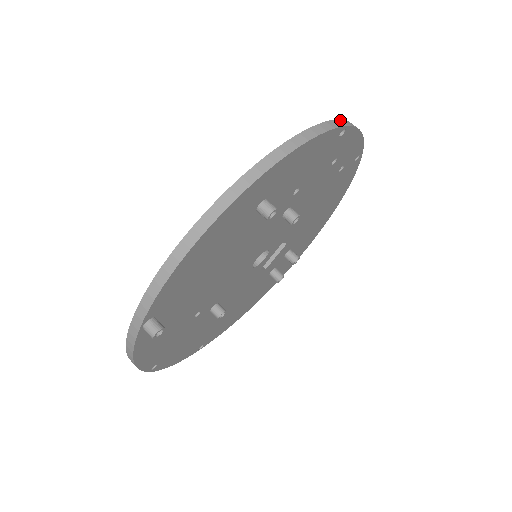
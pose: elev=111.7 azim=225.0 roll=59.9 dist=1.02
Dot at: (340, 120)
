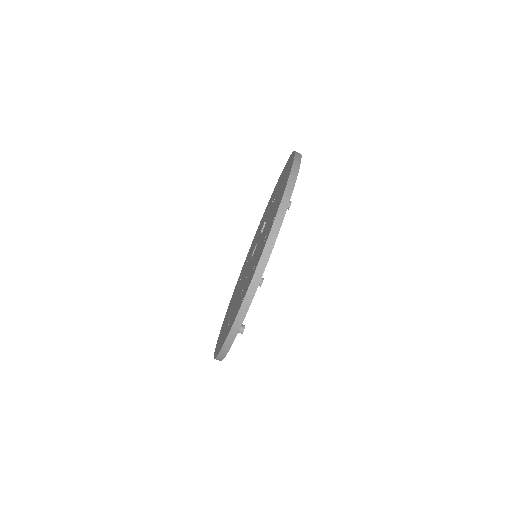
Dot at: (244, 303)
